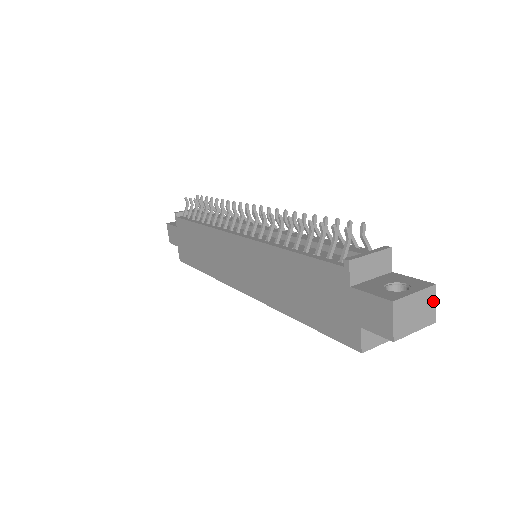
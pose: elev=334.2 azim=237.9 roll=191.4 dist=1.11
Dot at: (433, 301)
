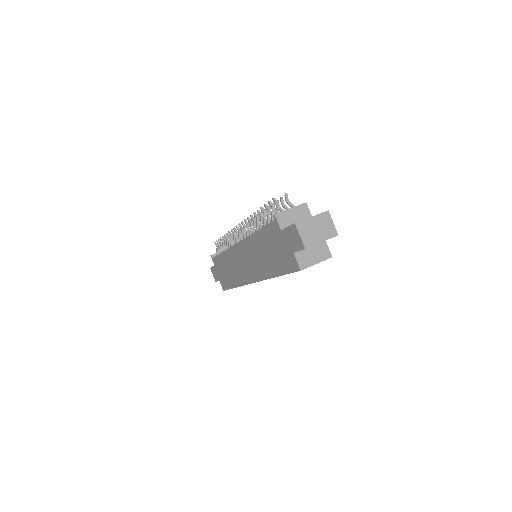
Dot at: (330, 221)
